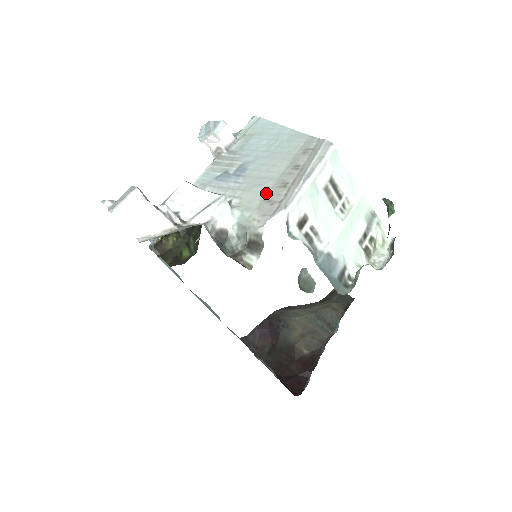
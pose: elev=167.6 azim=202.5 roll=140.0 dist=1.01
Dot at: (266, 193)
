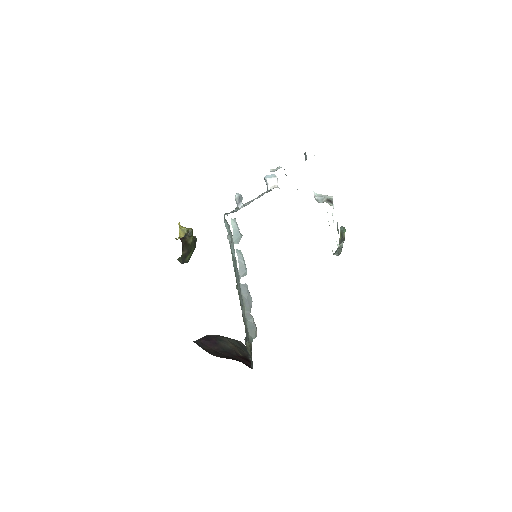
Dot at: occluded
